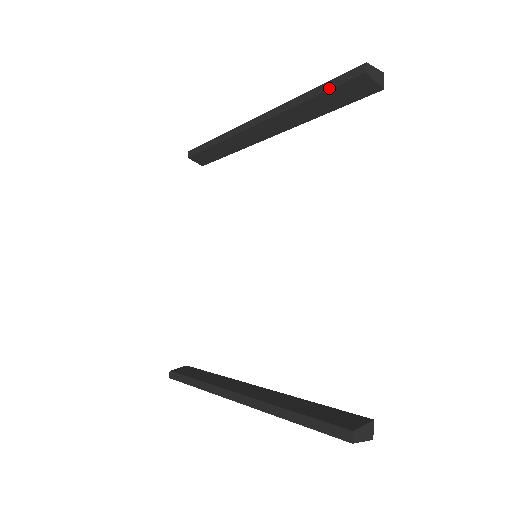
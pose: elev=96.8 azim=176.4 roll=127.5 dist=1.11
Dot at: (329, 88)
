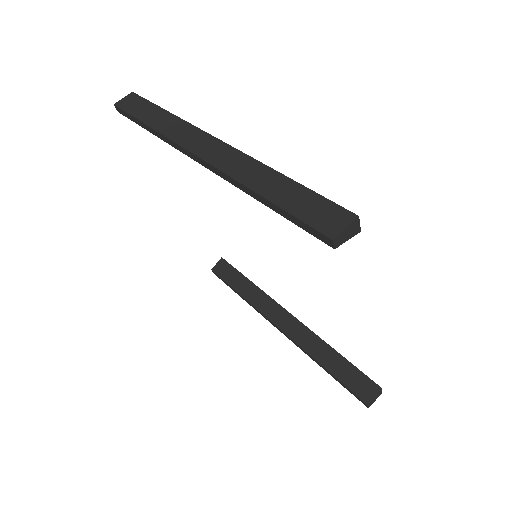
Dot at: (289, 220)
